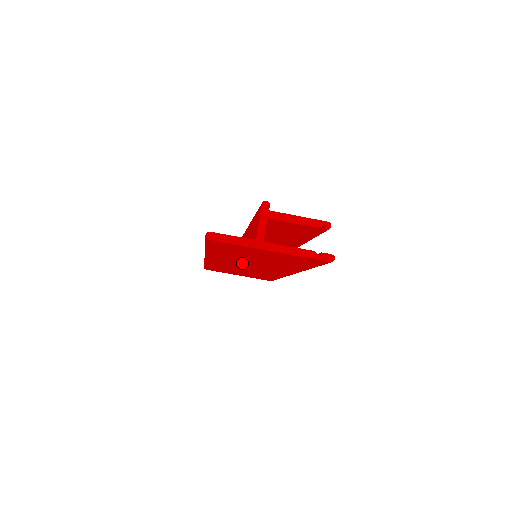
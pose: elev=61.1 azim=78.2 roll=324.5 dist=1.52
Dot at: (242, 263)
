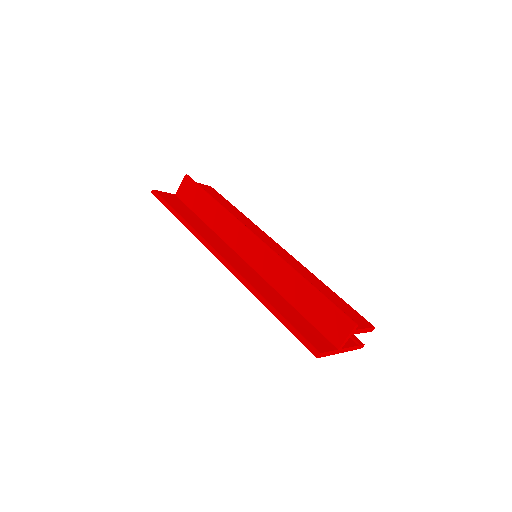
Dot at: occluded
